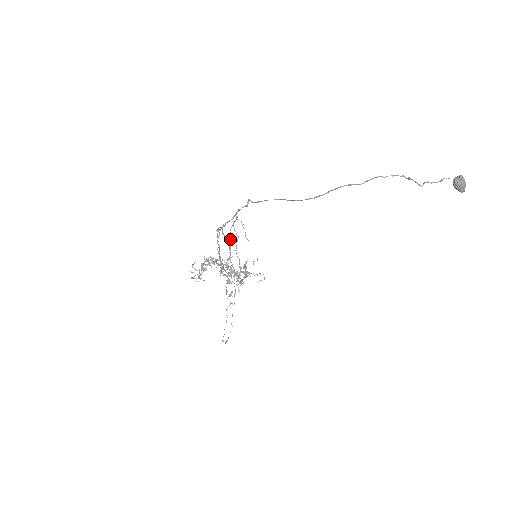
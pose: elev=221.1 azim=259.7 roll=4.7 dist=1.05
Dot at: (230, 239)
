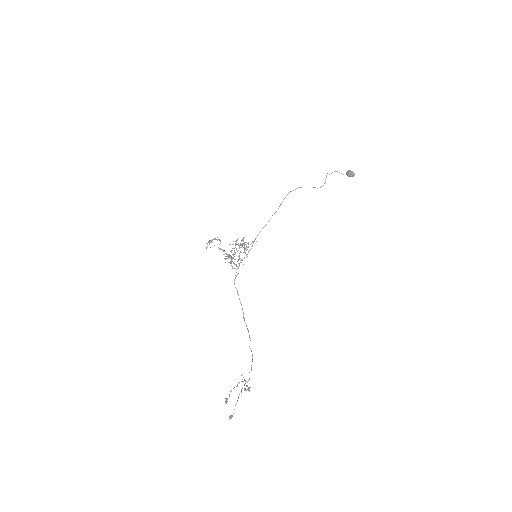
Dot at: occluded
